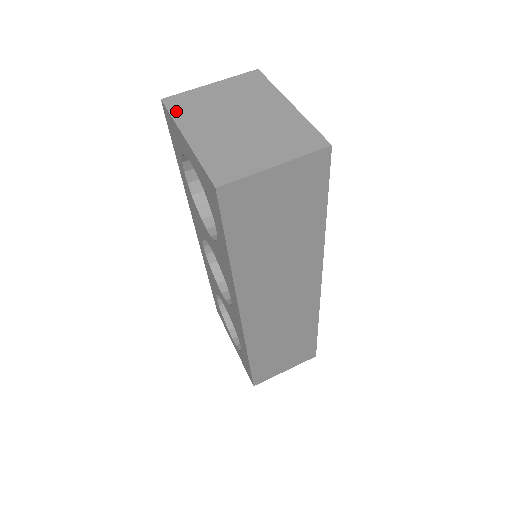
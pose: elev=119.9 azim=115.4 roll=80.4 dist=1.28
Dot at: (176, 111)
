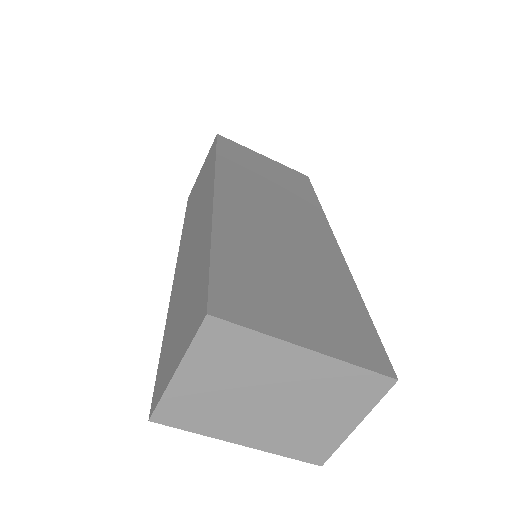
Dot at: (188, 425)
